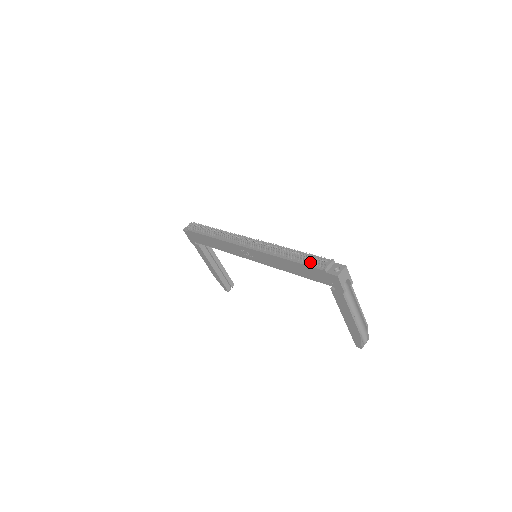
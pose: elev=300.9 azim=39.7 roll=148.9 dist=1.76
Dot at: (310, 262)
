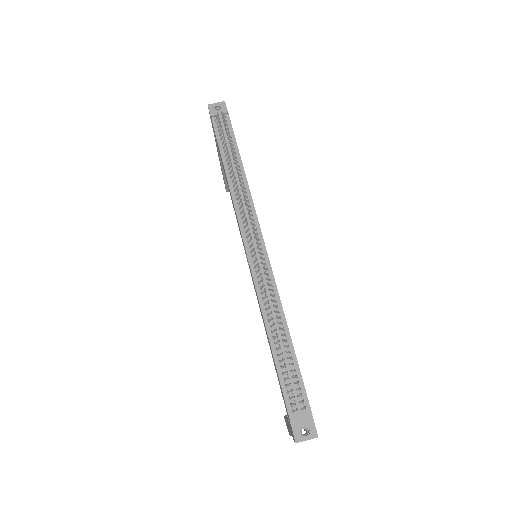
Dot at: (287, 381)
